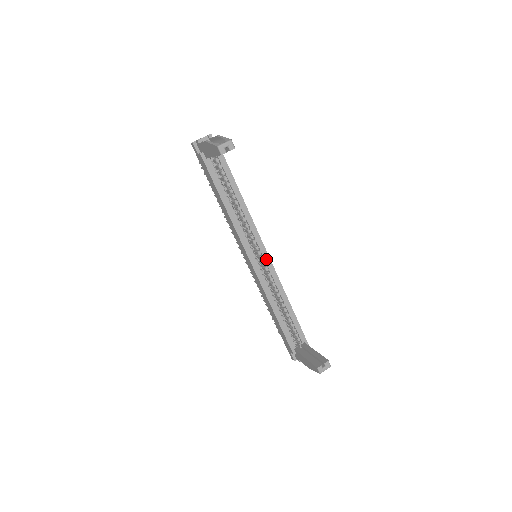
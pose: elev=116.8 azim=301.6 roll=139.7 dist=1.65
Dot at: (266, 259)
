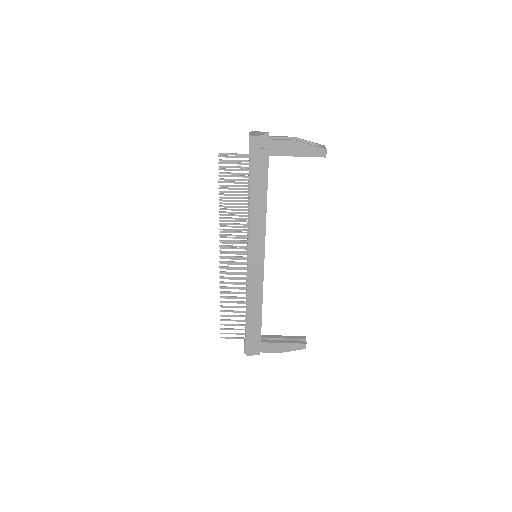
Dot at: occluded
